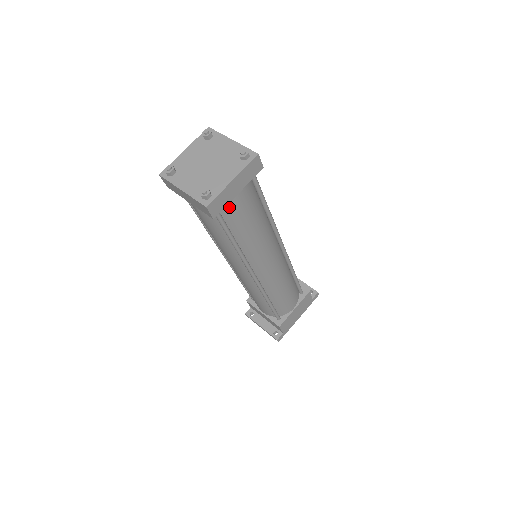
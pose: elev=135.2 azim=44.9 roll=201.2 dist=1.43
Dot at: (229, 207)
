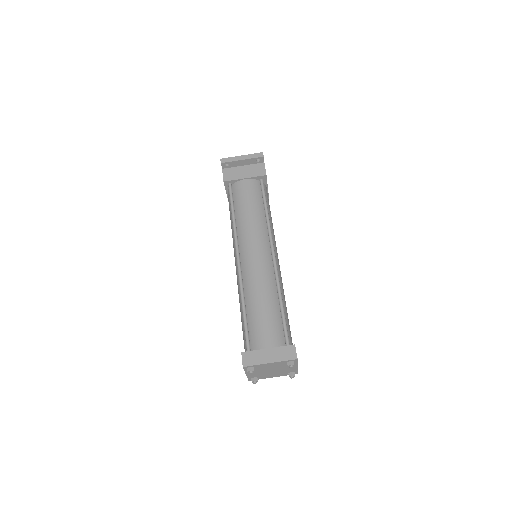
Dot at: occluded
